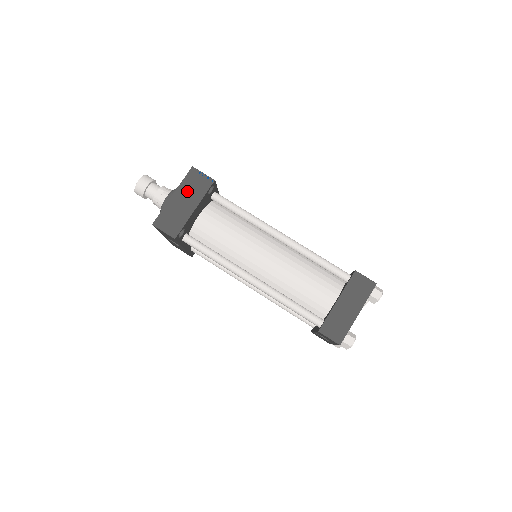
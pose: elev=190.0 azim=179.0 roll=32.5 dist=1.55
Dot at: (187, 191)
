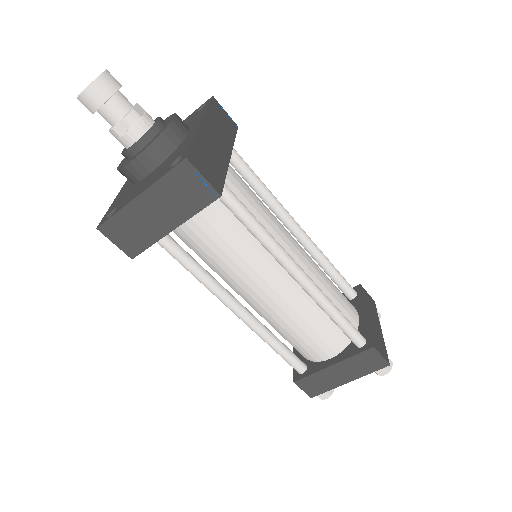
Dot at: (166, 198)
